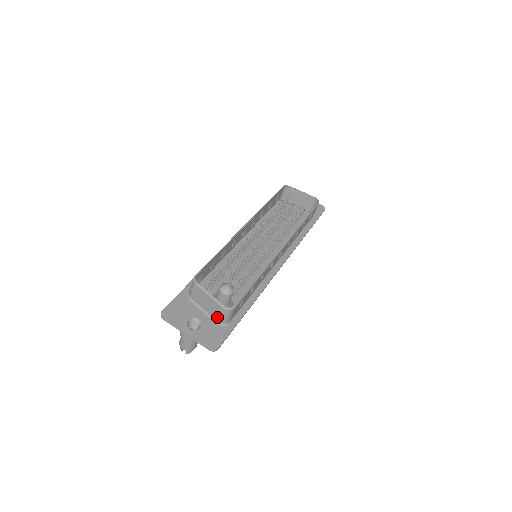
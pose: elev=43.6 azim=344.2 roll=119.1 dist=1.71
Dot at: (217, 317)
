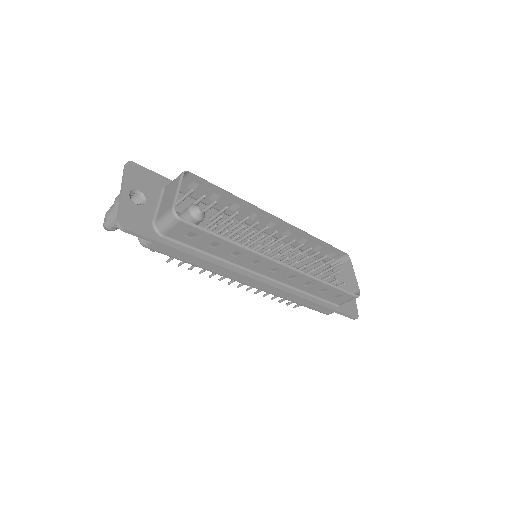
Dot at: (160, 216)
